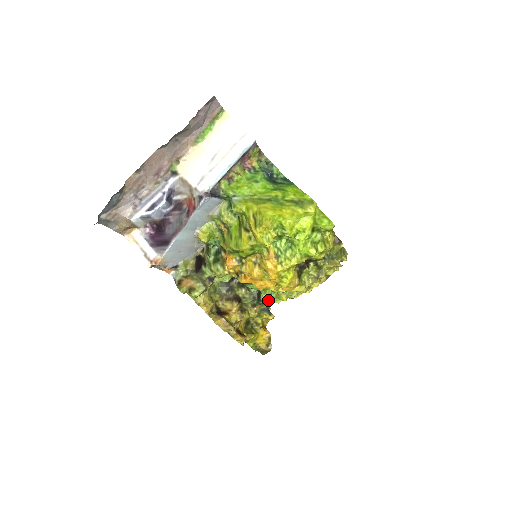
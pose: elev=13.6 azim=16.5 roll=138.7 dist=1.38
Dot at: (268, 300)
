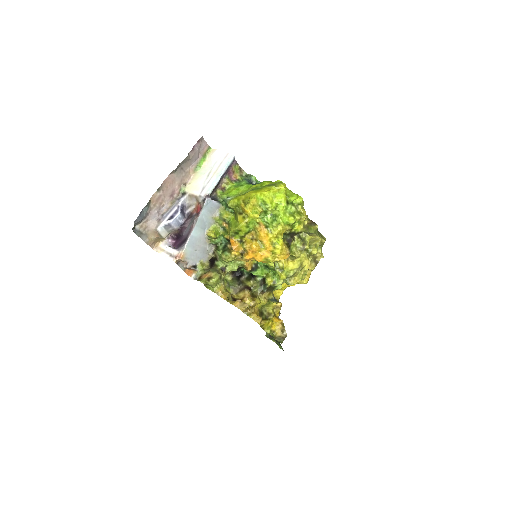
Dot at: (272, 283)
